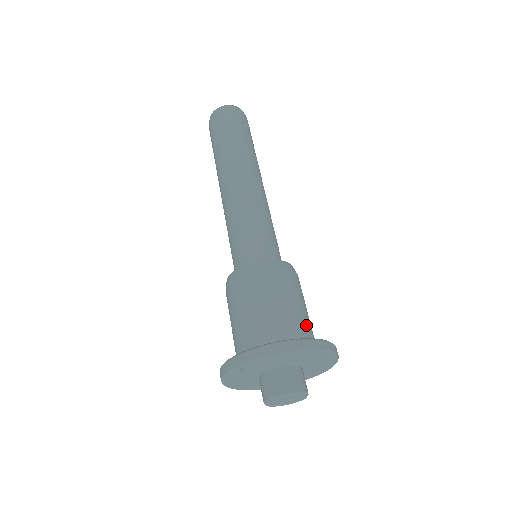
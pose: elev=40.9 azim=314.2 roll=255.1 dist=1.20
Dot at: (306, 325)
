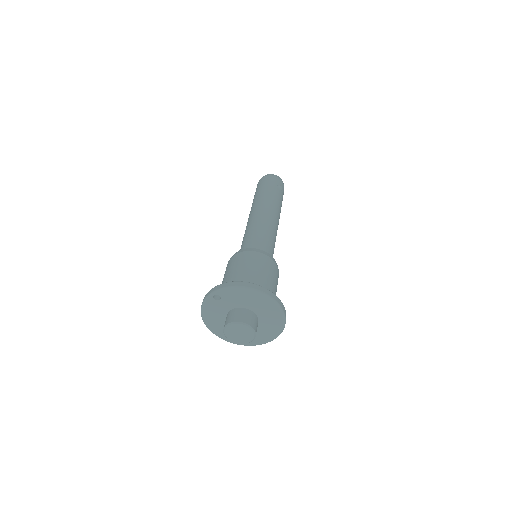
Dot at: occluded
